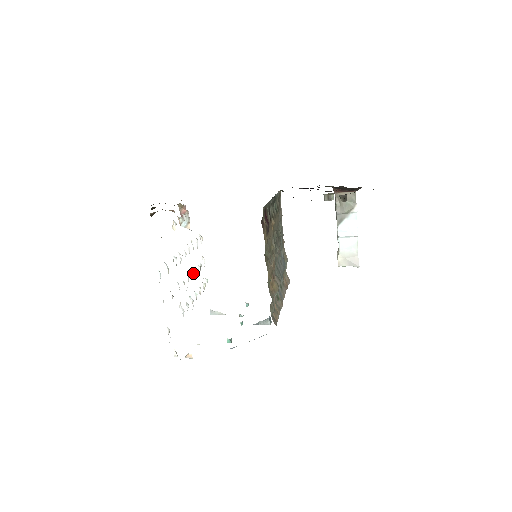
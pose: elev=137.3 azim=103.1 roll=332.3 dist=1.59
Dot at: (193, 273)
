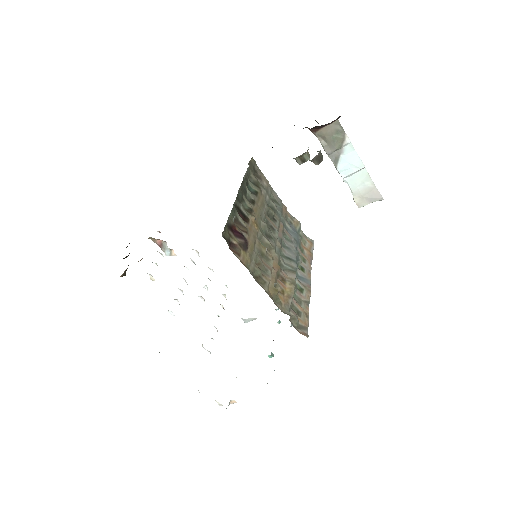
Dot at: (203, 299)
